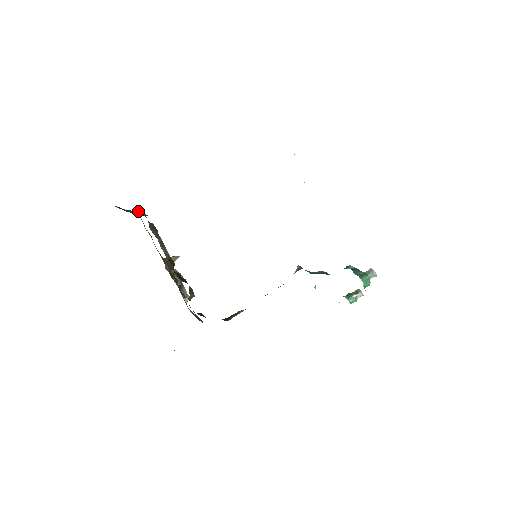
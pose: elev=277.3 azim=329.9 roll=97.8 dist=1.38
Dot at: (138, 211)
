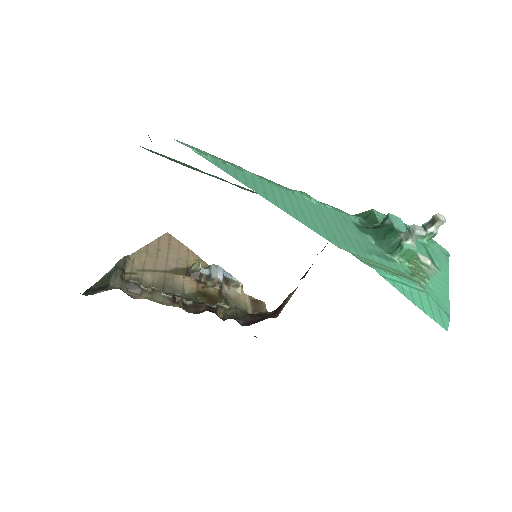
Dot at: (114, 270)
